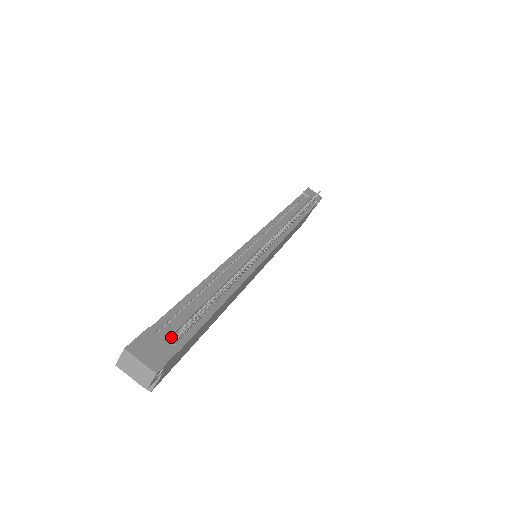
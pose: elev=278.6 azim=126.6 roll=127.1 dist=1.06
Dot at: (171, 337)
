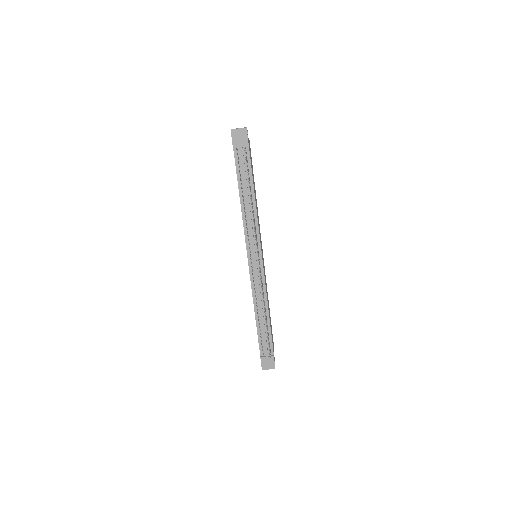
Dot at: (268, 352)
